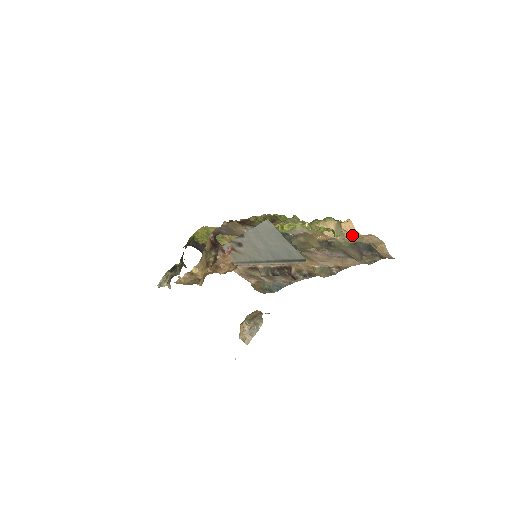
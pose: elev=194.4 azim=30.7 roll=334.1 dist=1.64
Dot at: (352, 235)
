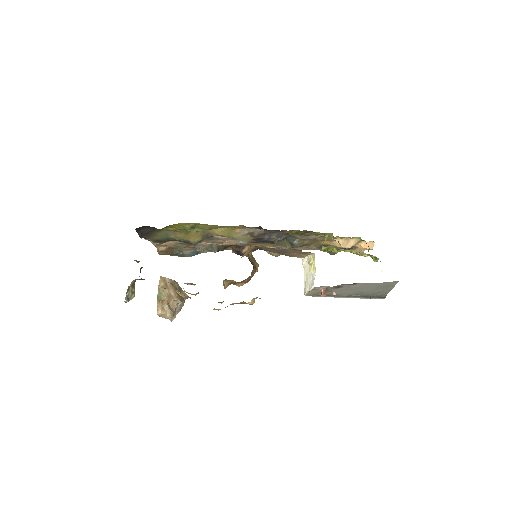
Dot at: (362, 248)
